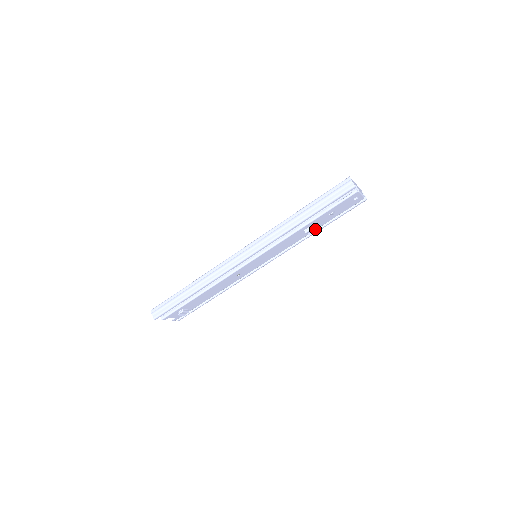
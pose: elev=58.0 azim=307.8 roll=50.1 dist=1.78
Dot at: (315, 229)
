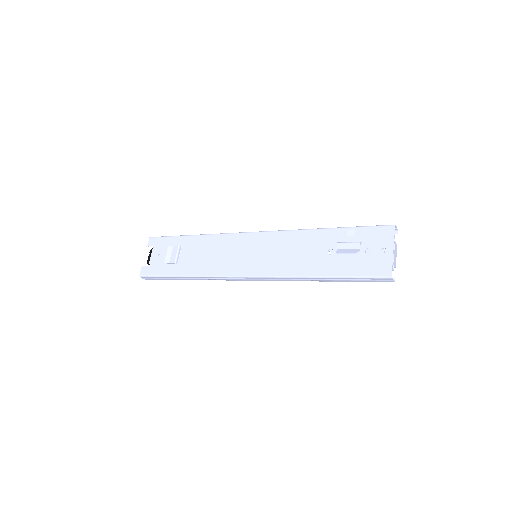
Dot at: occluded
